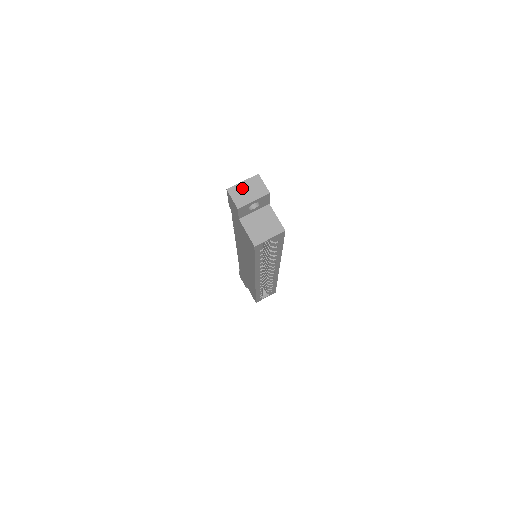
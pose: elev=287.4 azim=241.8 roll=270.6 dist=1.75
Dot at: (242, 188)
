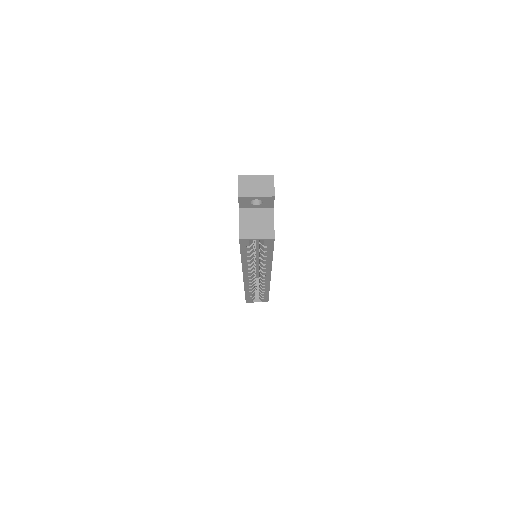
Dot at: (252, 180)
